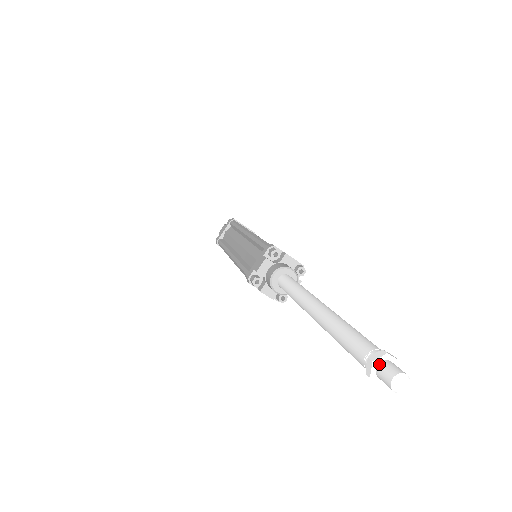
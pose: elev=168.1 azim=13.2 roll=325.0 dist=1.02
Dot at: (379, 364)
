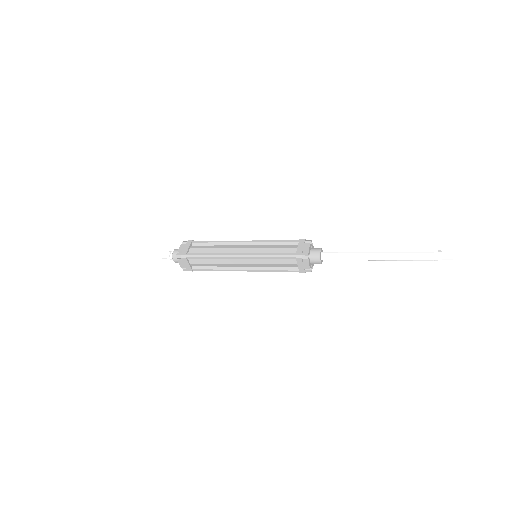
Dot at: (442, 253)
